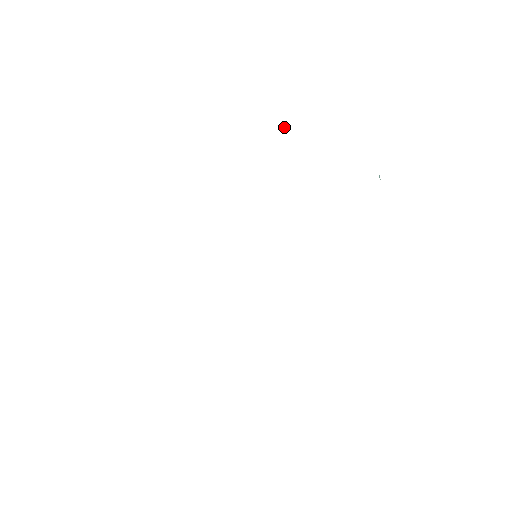
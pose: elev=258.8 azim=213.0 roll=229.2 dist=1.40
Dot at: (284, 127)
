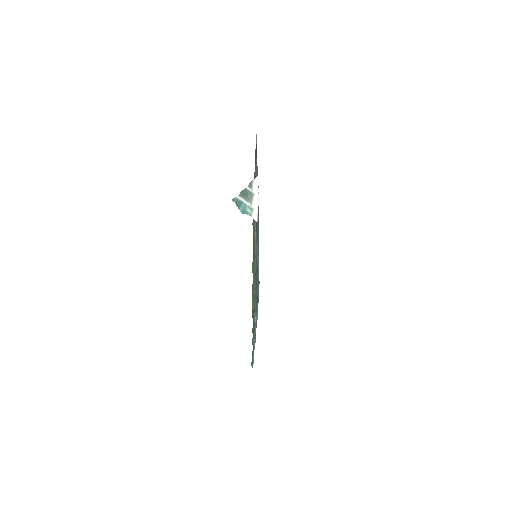
Dot at: occluded
